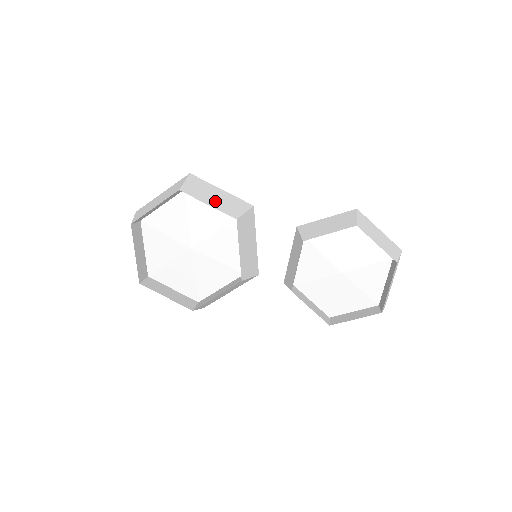
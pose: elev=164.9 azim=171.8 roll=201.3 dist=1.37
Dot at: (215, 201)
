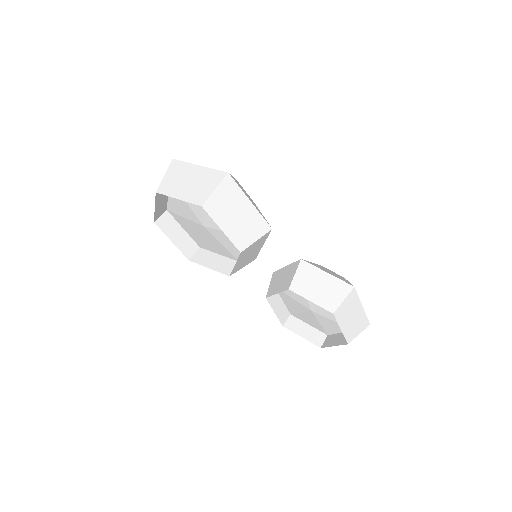
Dot at: (233, 223)
